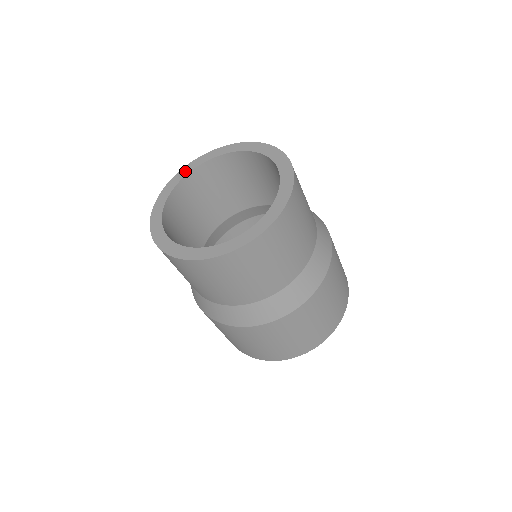
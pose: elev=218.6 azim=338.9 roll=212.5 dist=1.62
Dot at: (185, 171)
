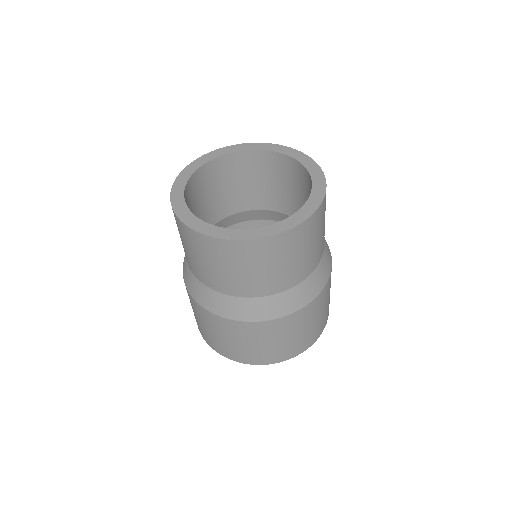
Dot at: (262, 146)
